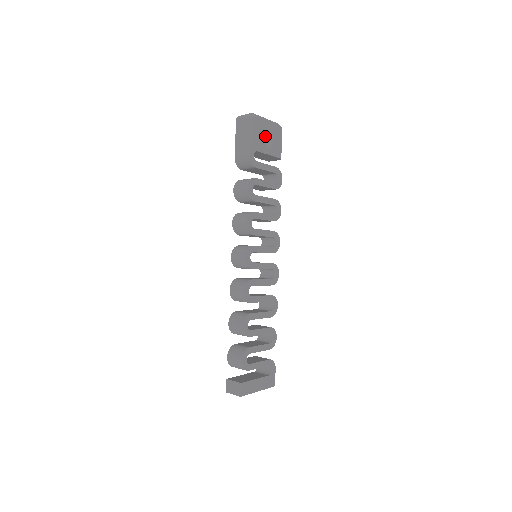
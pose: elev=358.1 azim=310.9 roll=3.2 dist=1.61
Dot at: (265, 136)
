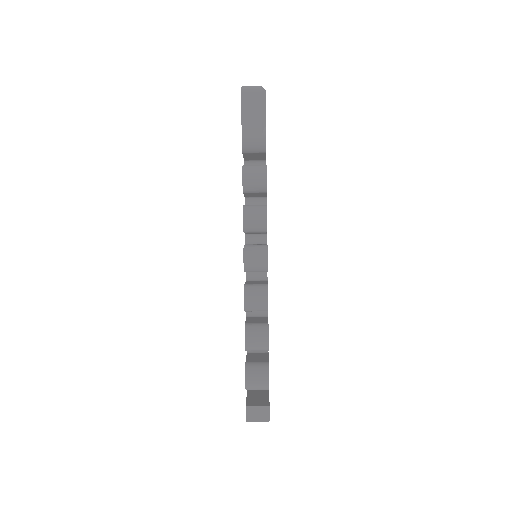
Dot at: occluded
